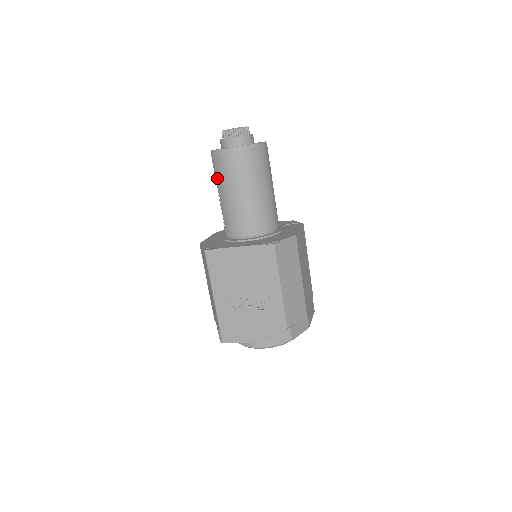
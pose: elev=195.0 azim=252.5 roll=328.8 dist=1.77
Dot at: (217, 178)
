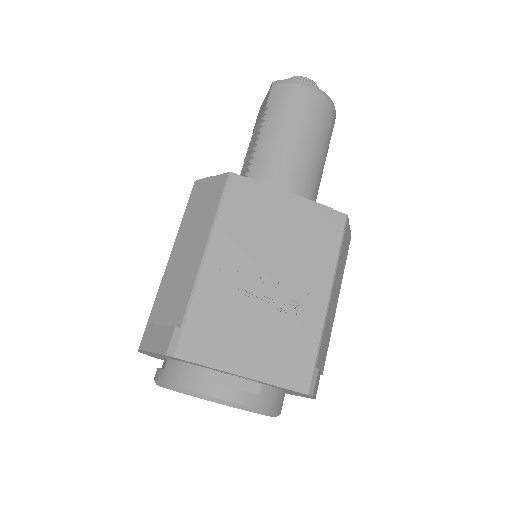
Dot at: (270, 112)
